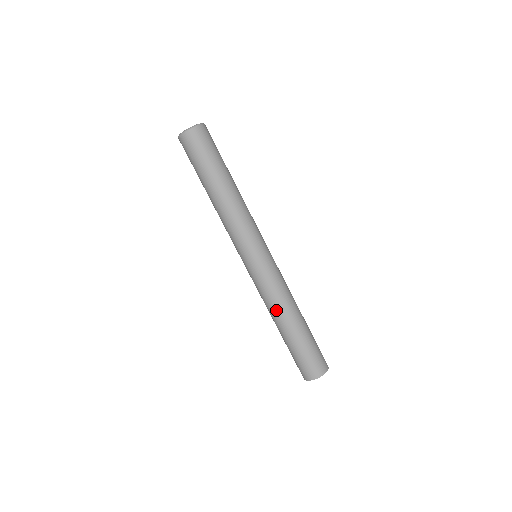
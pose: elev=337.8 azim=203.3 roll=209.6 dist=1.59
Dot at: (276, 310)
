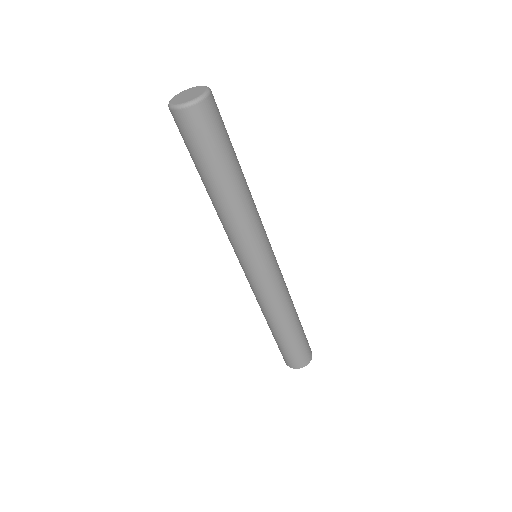
Dot at: (263, 311)
